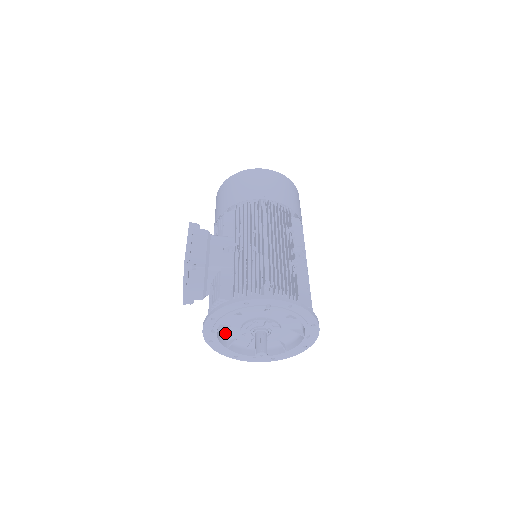
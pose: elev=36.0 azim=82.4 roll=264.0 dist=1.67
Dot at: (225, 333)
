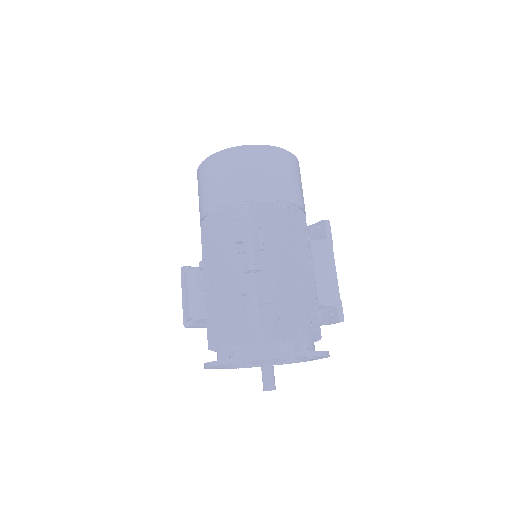
Dot at: occluded
